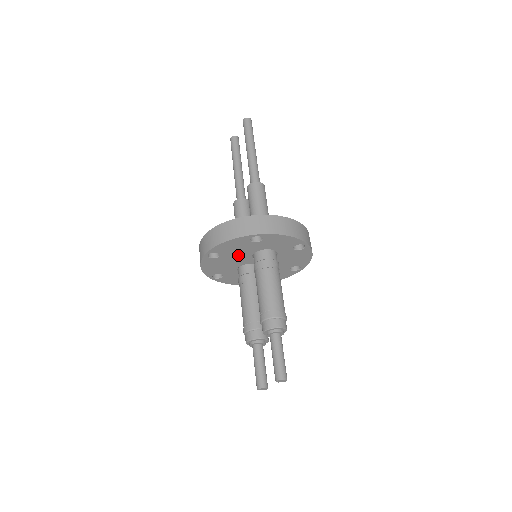
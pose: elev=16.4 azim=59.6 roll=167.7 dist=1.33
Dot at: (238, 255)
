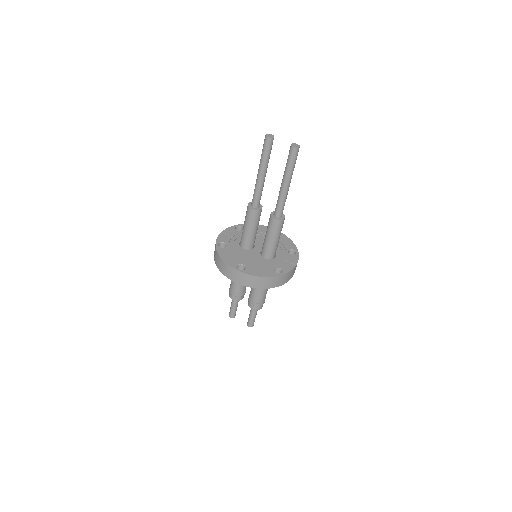
Dot at: occluded
